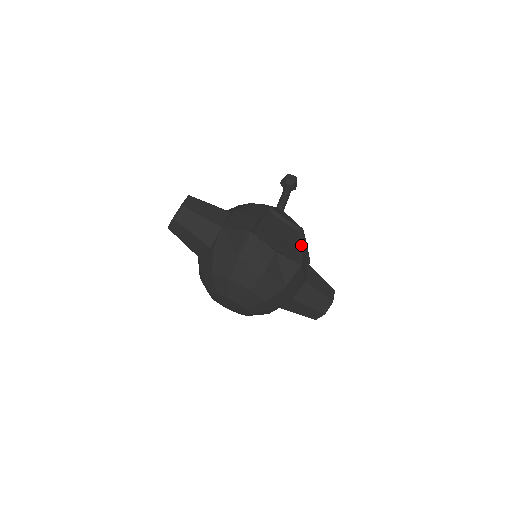
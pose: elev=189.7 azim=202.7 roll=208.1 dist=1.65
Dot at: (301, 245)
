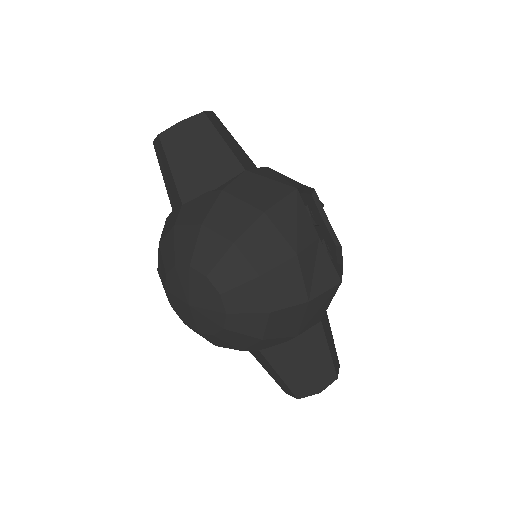
Dot at: (339, 261)
